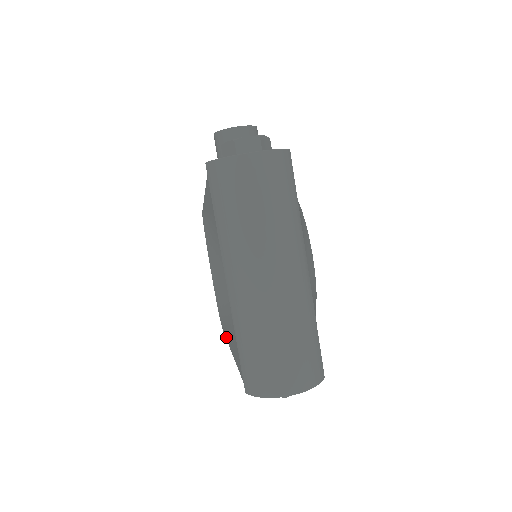
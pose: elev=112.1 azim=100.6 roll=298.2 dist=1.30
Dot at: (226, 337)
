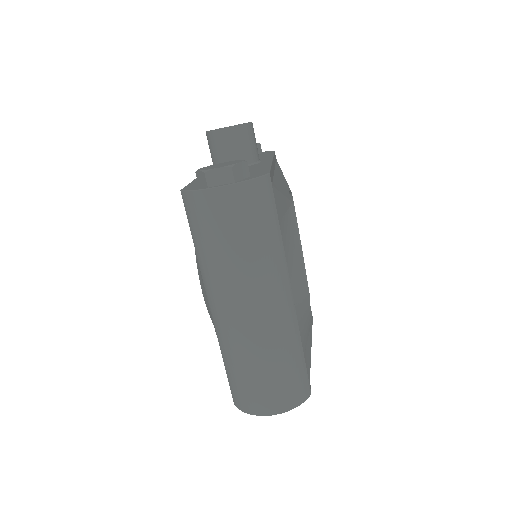
Dot at: occluded
